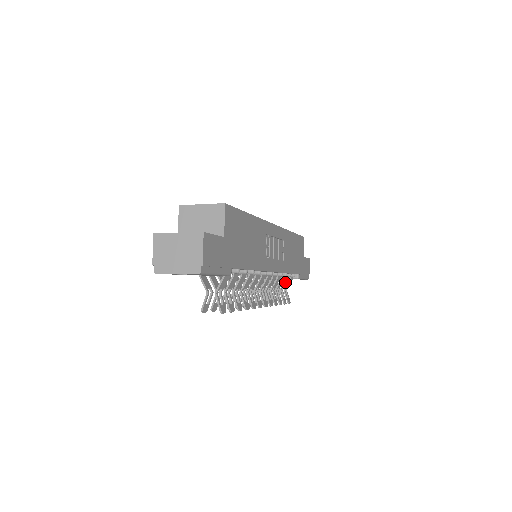
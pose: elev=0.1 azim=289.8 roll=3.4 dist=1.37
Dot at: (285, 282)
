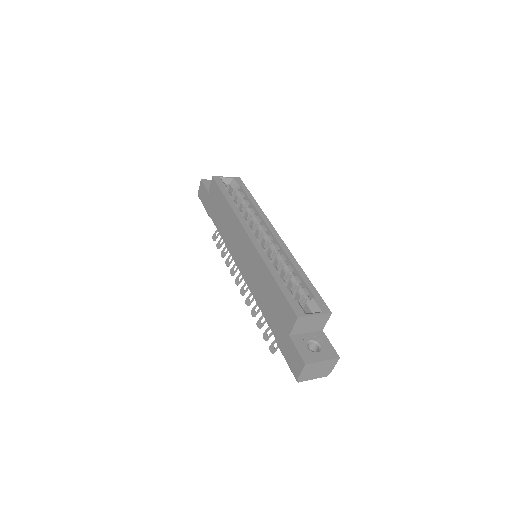
Dot at: occluded
